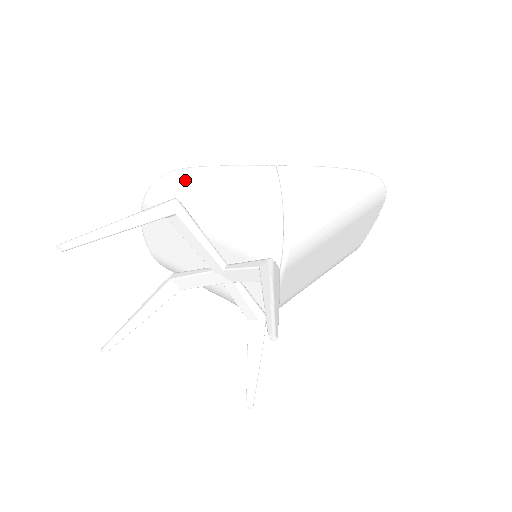
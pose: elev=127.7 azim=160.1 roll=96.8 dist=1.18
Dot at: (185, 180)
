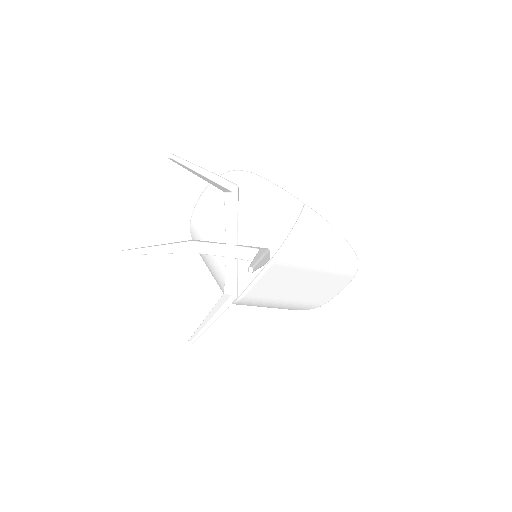
Dot at: (249, 179)
